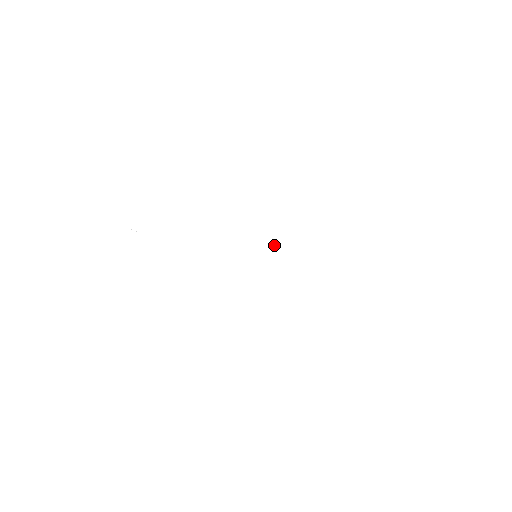
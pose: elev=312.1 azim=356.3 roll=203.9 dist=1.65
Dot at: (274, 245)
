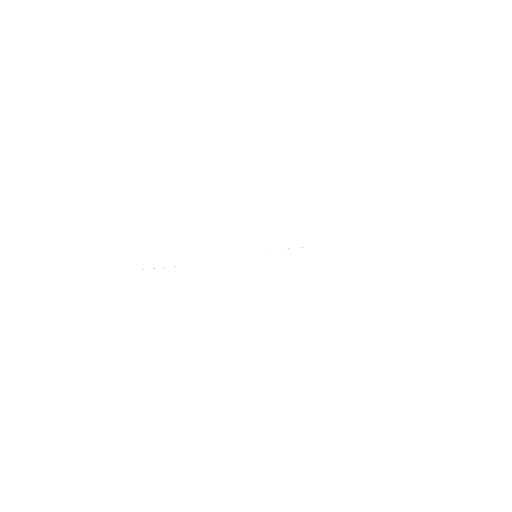
Dot at: occluded
